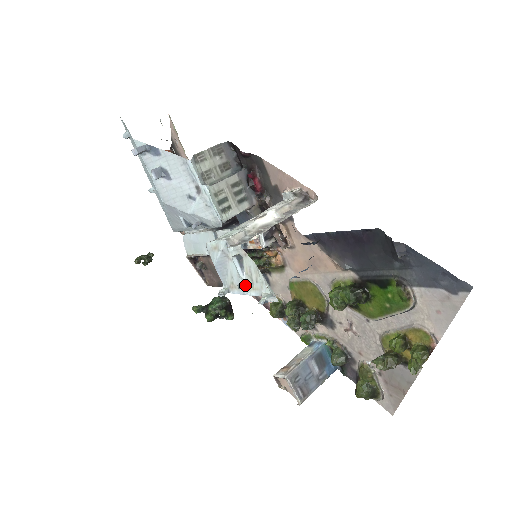
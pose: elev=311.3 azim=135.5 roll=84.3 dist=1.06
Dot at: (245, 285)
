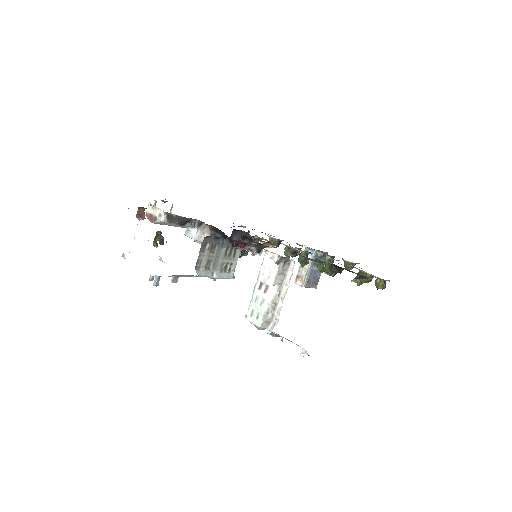
Dot at: occluded
